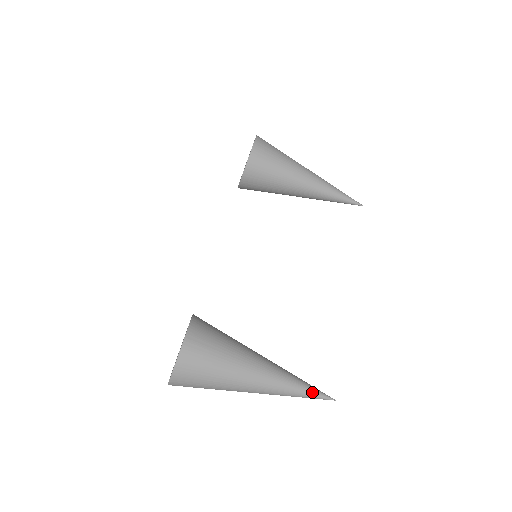
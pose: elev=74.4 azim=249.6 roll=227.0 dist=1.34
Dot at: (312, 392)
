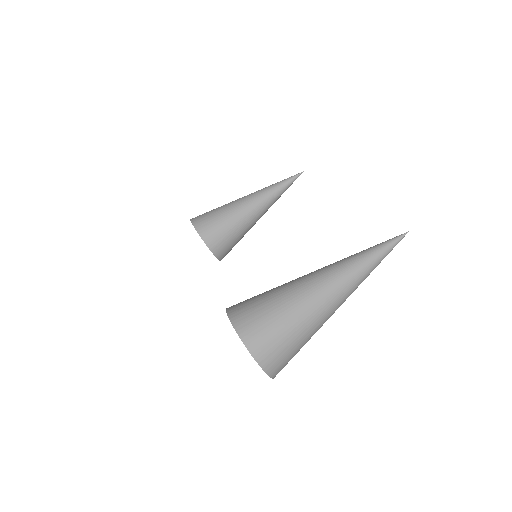
Dot at: (380, 246)
